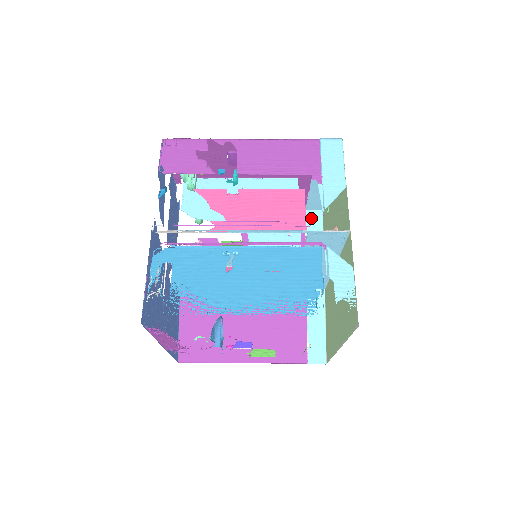
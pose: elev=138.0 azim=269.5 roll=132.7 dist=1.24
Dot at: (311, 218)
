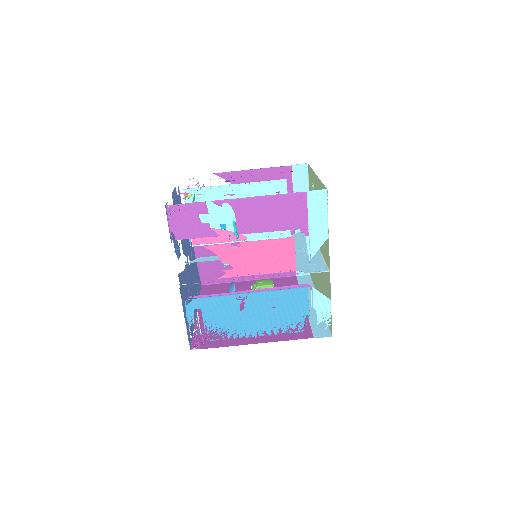
Dot at: (297, 172)
